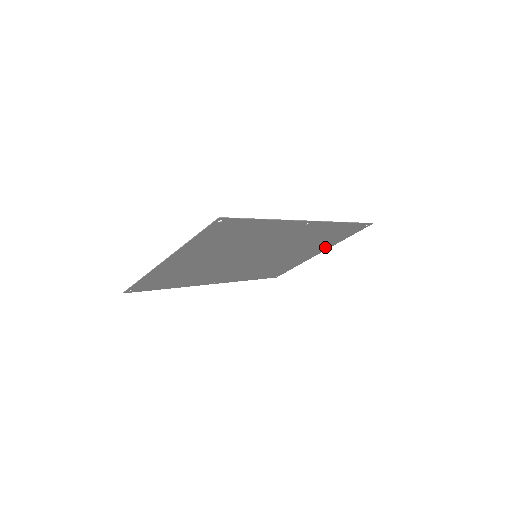
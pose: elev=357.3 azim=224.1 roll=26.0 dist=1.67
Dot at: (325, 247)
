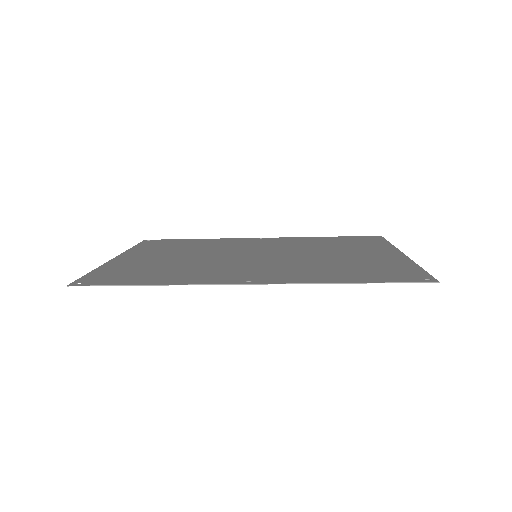
Dot at: (395, 258)
